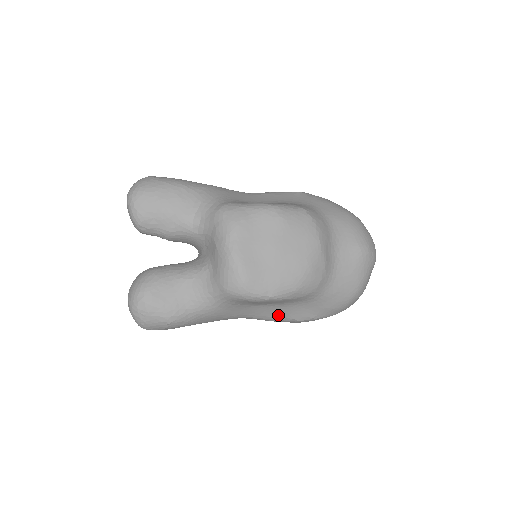
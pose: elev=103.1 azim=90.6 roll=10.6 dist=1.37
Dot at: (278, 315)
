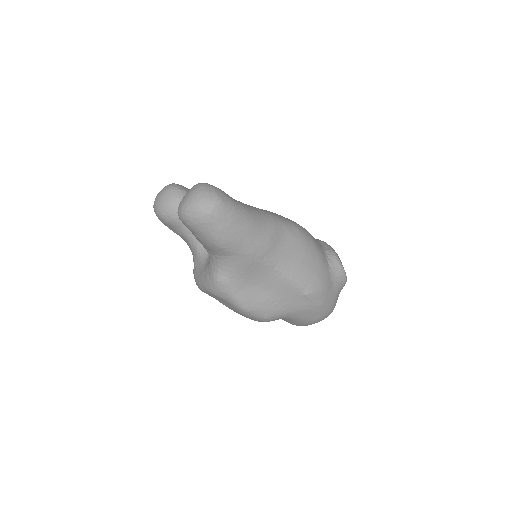
Dot at: occluded
